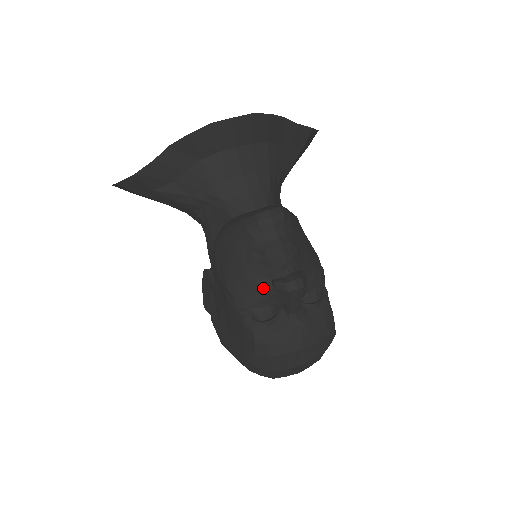
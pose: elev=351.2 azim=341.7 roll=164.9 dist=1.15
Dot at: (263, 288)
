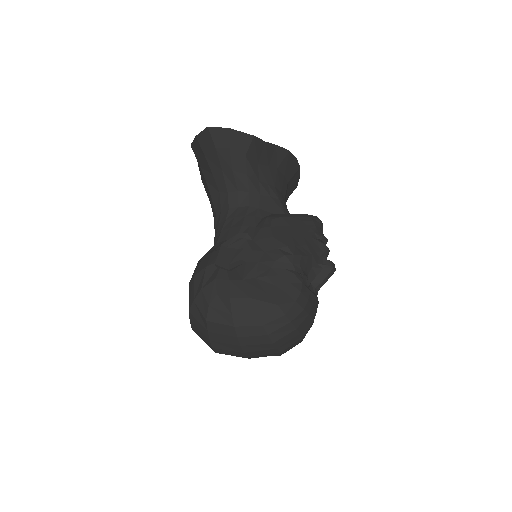
Dot at: (313, 259)
